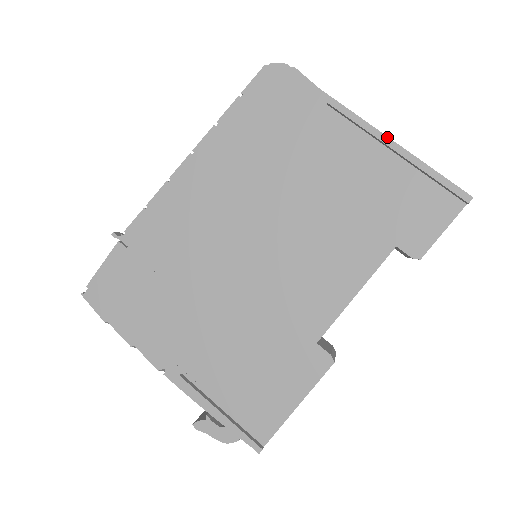
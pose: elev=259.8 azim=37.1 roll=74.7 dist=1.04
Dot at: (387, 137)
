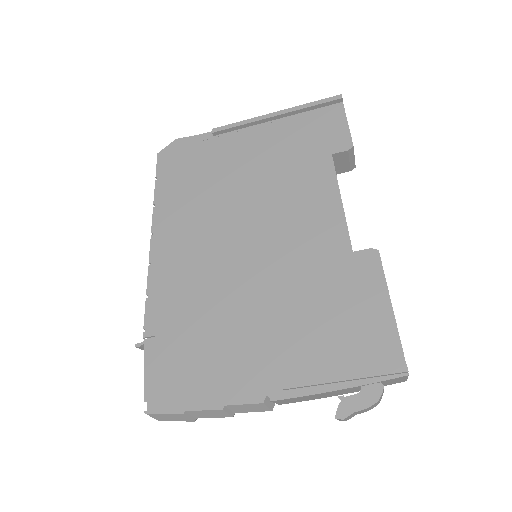
Dot at: (263, 115)
